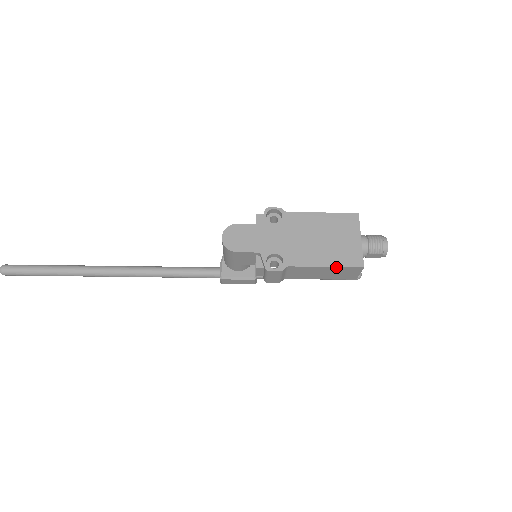
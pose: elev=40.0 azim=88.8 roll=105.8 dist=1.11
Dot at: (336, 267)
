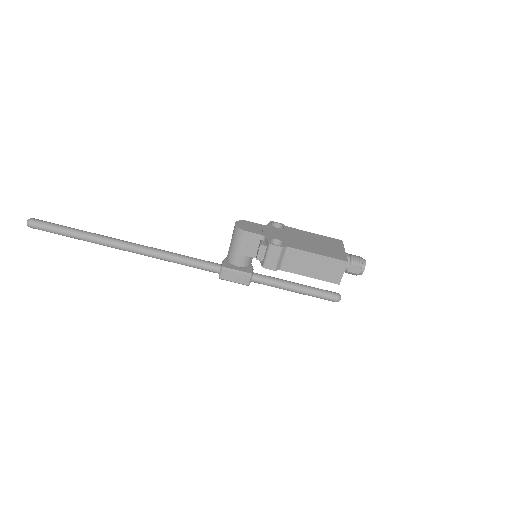
Dot at: (326, 257)
